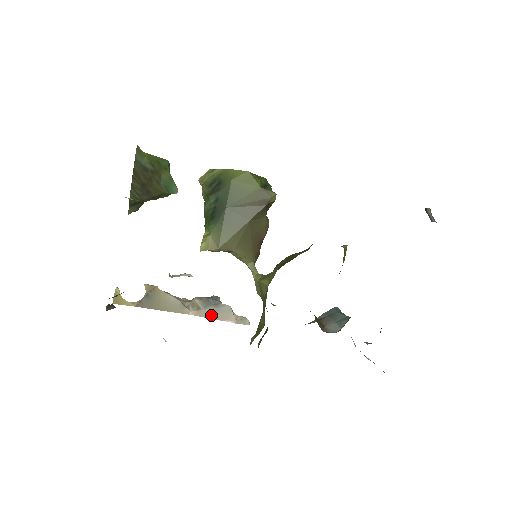
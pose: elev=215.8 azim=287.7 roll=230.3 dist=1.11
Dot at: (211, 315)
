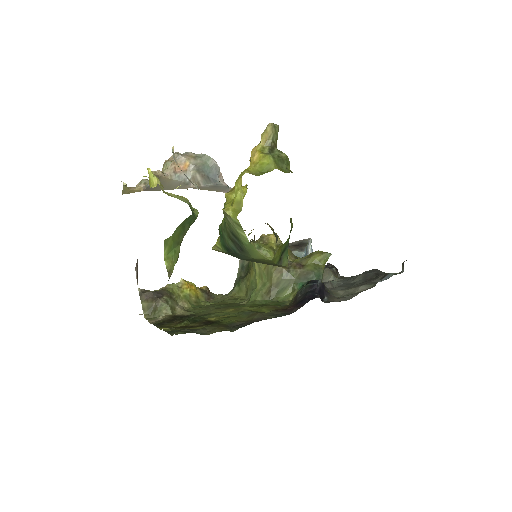
Dot at: (209, 189)
